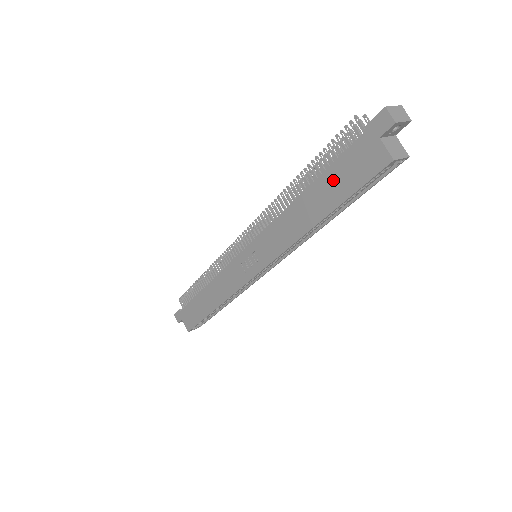
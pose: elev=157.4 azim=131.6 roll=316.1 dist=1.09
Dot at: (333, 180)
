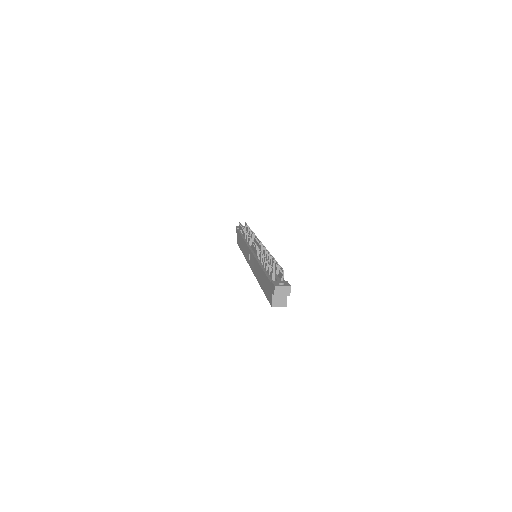
Dot at: (265, 280)
